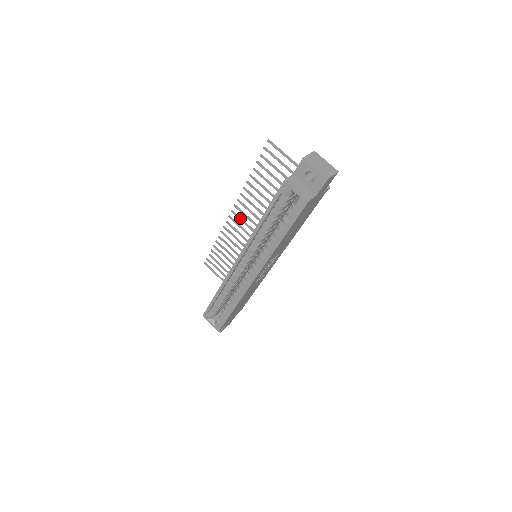
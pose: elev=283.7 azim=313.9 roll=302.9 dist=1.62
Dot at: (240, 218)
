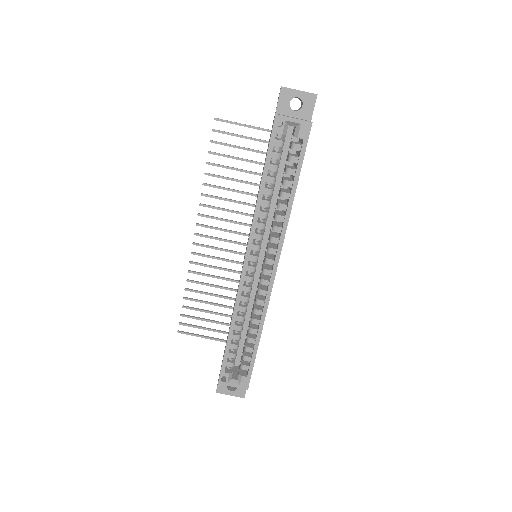
Dot at: (209, 236)
